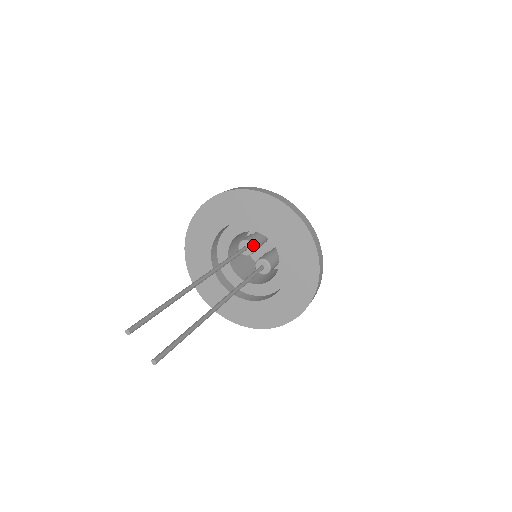
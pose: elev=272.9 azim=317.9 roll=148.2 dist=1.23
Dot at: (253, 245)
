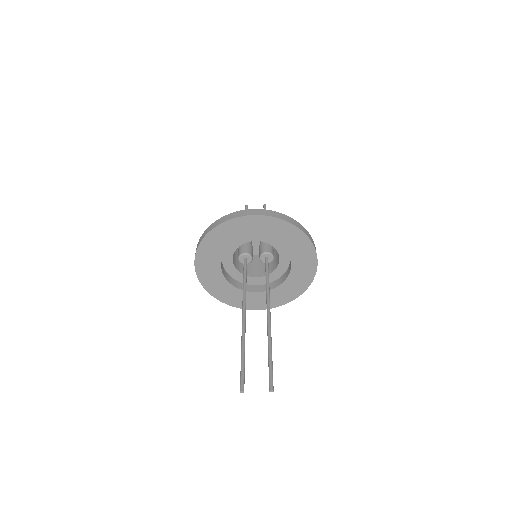
Dot at: (247, 253)
